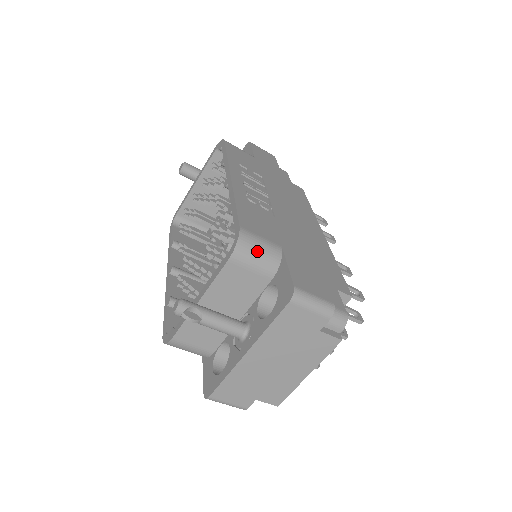
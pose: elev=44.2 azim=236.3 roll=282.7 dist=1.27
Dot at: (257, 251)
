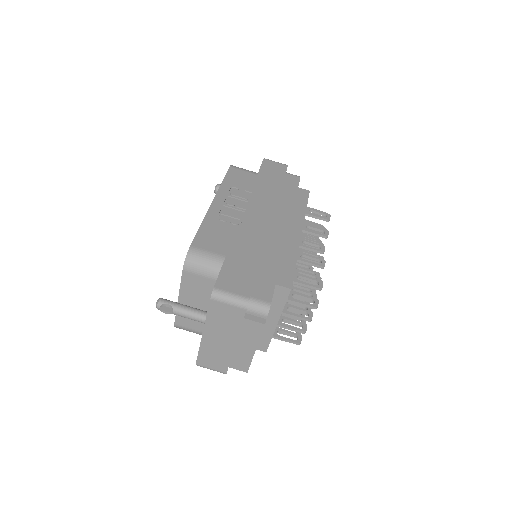
Dot at: (202, 262)
